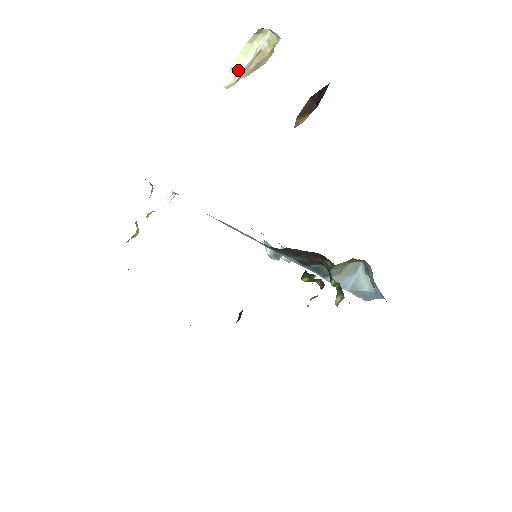
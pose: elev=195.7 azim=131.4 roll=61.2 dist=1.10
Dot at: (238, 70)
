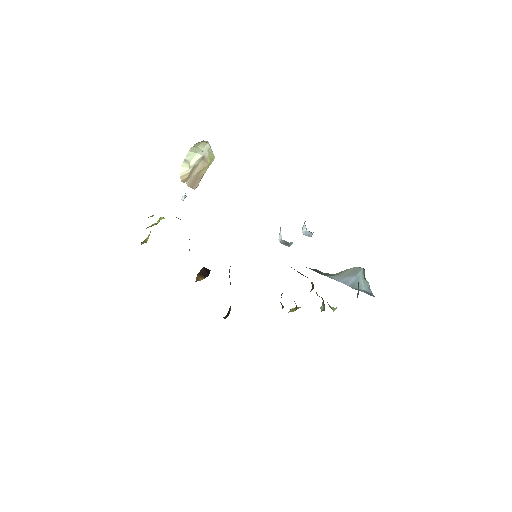
Dot at: (191, 162)
